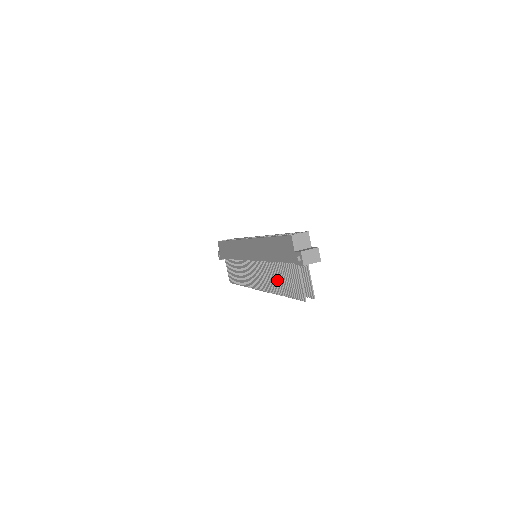
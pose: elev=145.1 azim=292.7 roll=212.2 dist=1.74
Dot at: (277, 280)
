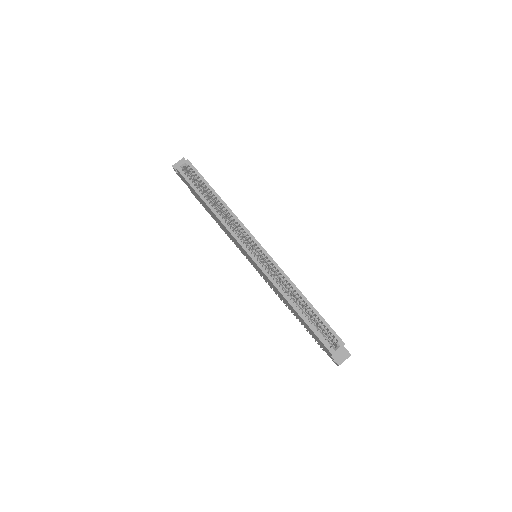
Dot at: occluded
